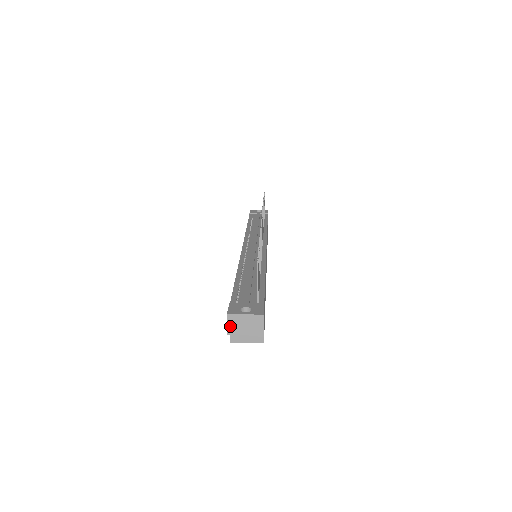
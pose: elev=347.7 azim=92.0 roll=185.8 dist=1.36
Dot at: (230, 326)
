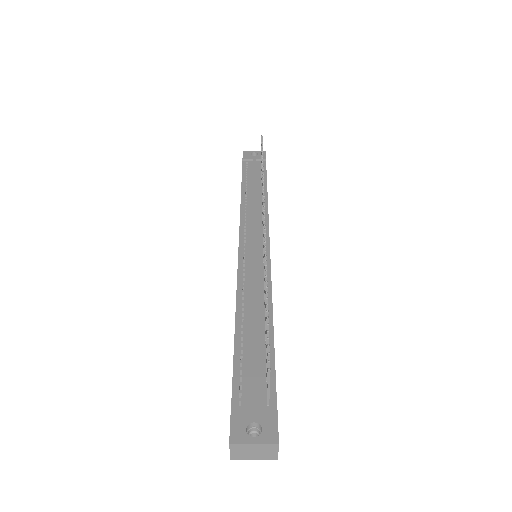
Dot at: (234, 453)
